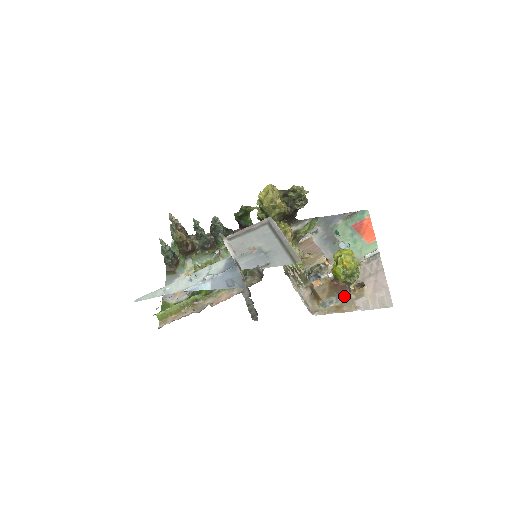
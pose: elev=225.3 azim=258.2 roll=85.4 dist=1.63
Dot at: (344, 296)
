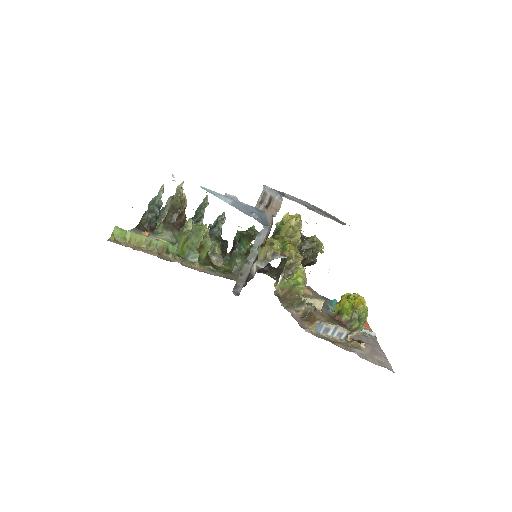
Dot at: (341, 336)
